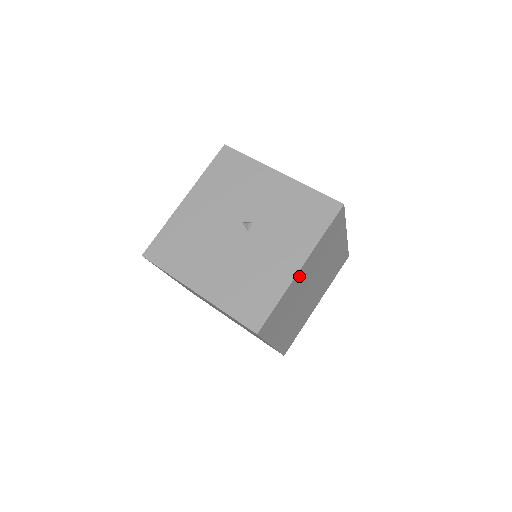
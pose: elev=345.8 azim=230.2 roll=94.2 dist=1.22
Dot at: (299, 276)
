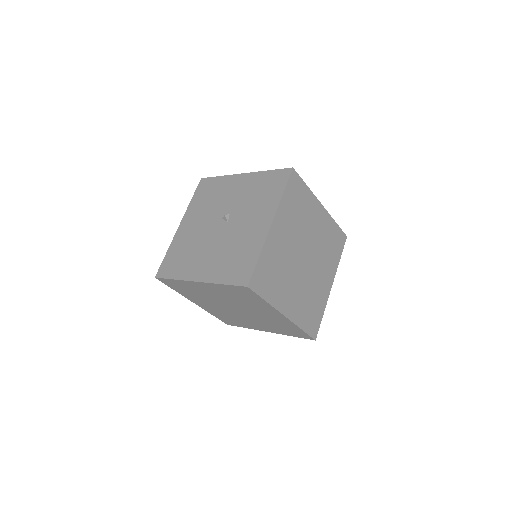
Dot at: (274, 234)
